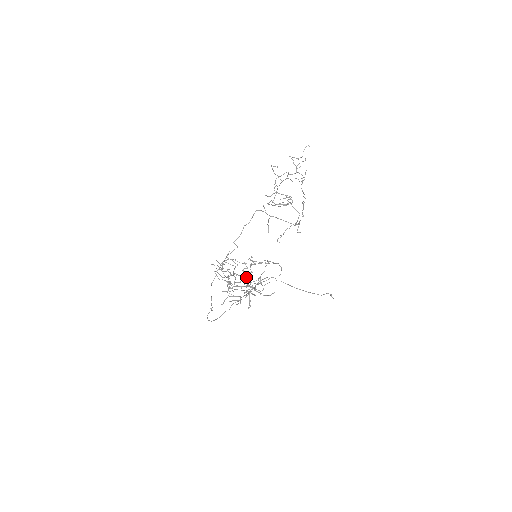
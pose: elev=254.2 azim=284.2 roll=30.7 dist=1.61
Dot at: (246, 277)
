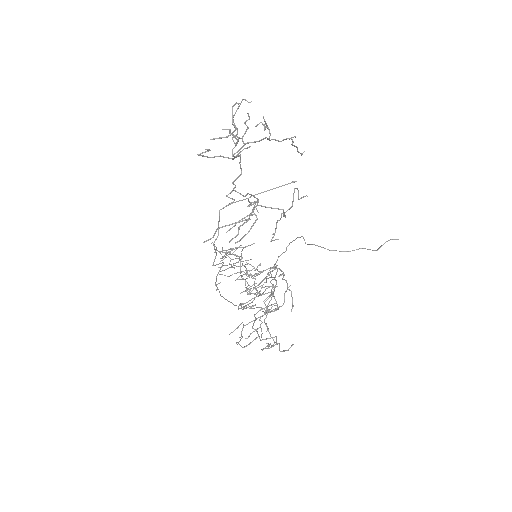
Dot at: (260, 273)
